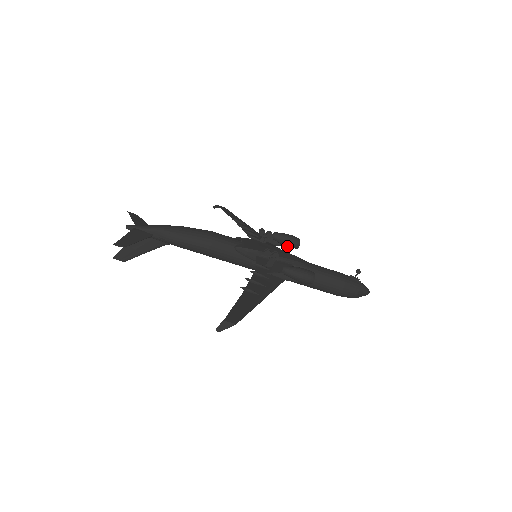
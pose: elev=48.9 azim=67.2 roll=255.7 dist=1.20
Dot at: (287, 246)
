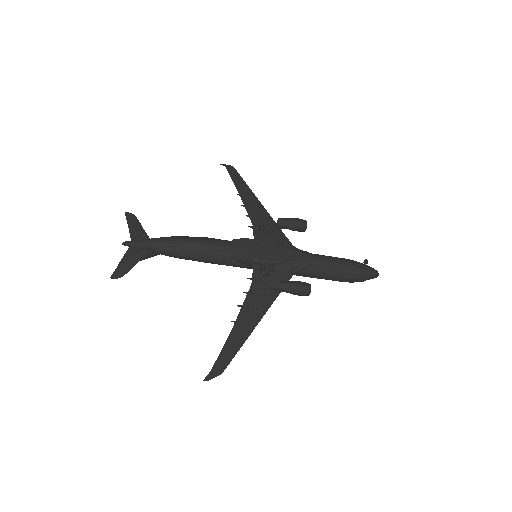
Dot at: (293, 230)
